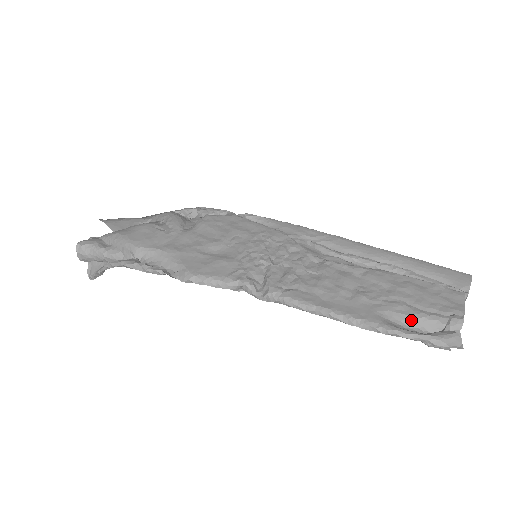
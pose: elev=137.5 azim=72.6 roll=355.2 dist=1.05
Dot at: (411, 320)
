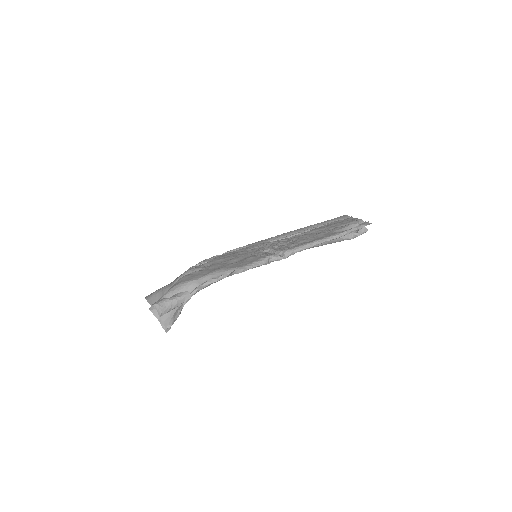
Dot at: (346, 229)
